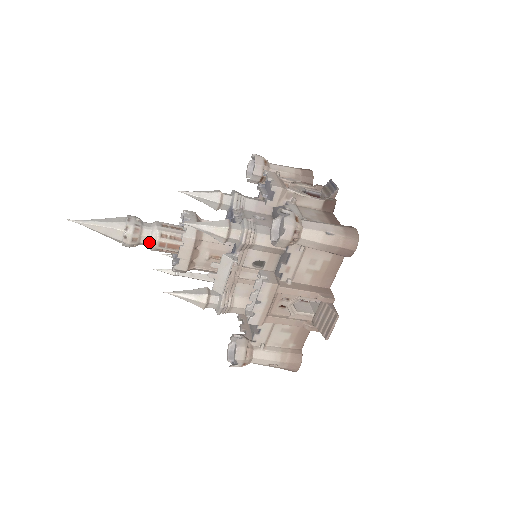
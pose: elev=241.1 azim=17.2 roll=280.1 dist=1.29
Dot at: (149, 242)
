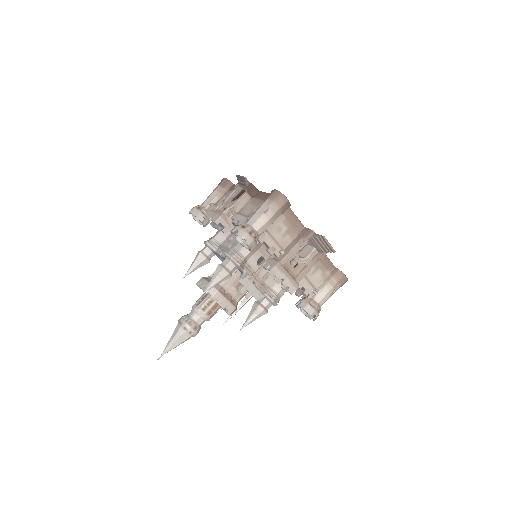
Dot at: (203, 320)
